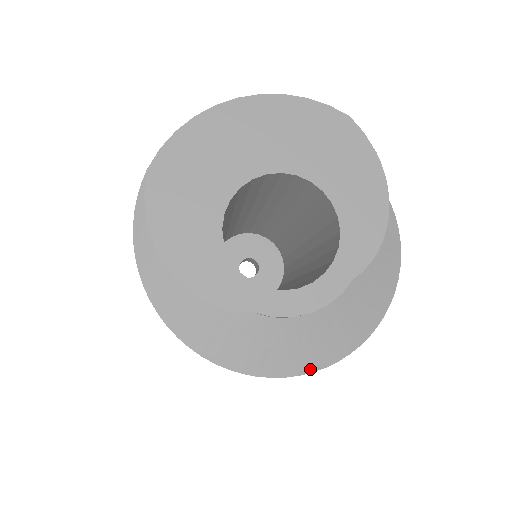
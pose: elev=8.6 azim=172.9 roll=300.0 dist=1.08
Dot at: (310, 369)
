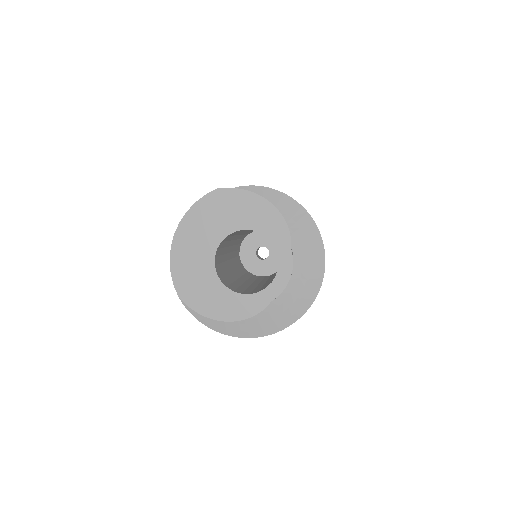
Dot at: (316, 293)
